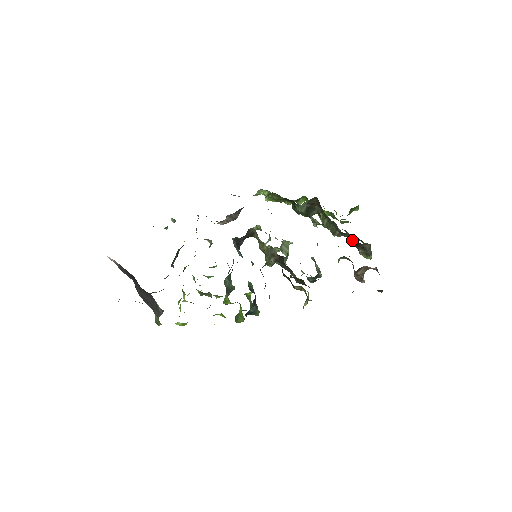
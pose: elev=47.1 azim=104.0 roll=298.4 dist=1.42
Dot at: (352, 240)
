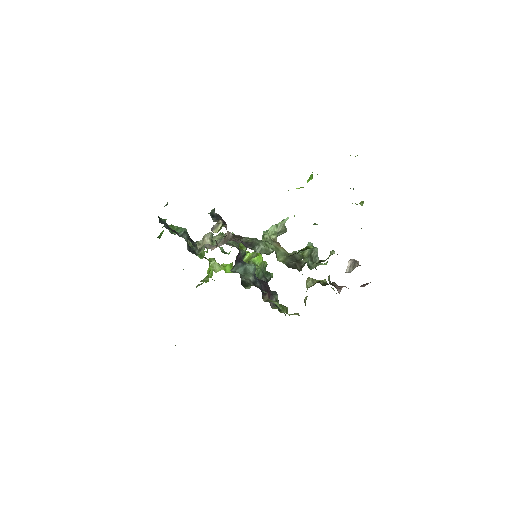
Dot at: occluded
